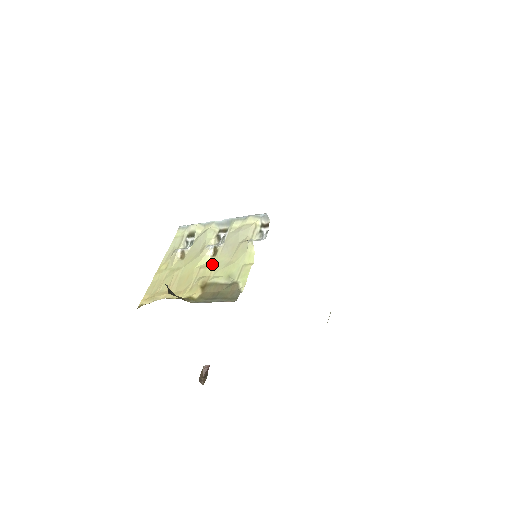
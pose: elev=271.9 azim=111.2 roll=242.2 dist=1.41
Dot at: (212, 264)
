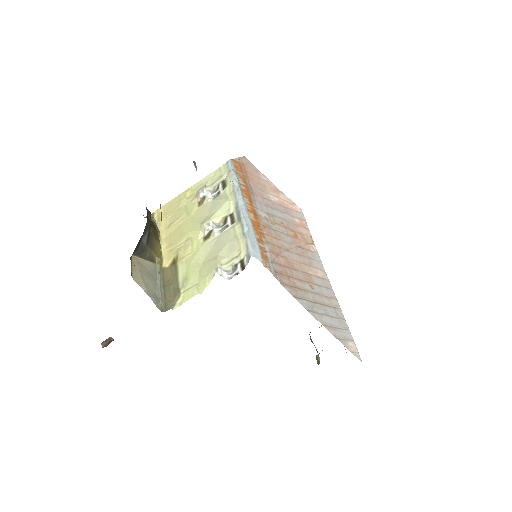
Dot at: (196, 247)
